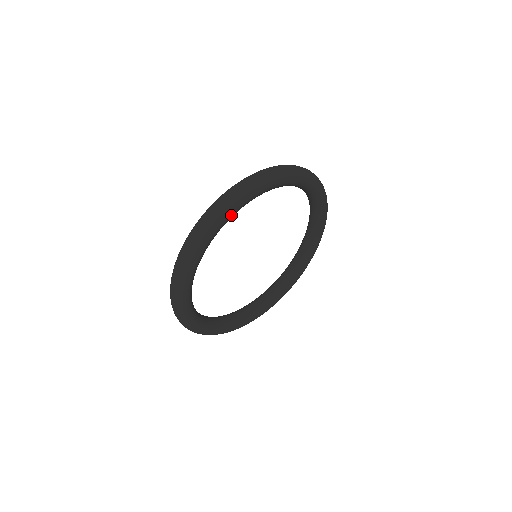
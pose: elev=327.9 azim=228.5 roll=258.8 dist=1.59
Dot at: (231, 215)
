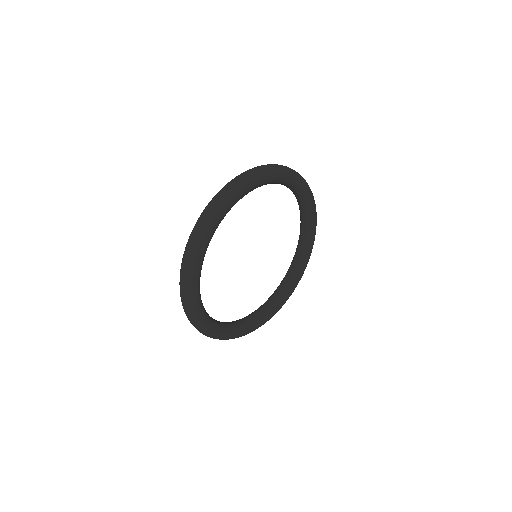
Dot at: (217, 225)
